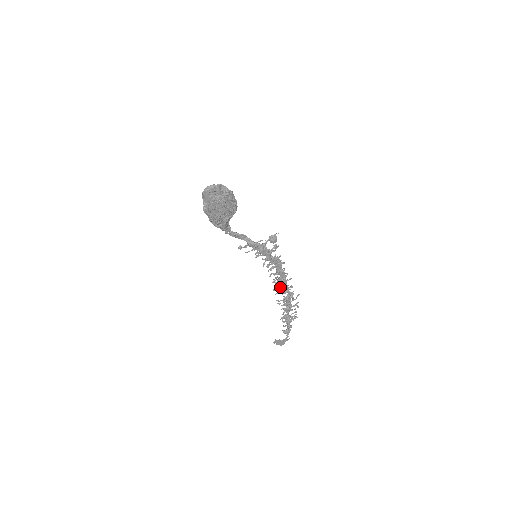
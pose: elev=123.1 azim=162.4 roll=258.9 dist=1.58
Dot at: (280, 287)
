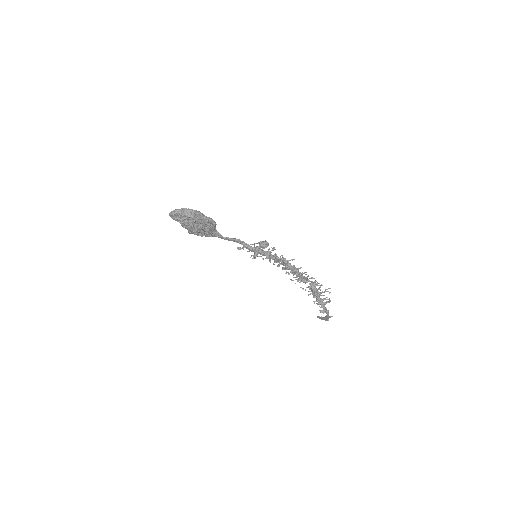
Dot at: (298, 278)
